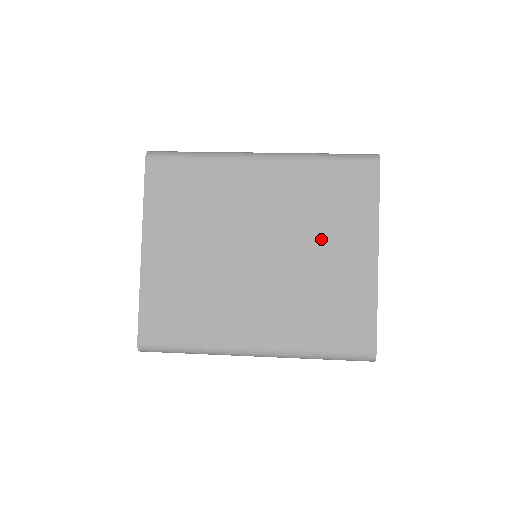
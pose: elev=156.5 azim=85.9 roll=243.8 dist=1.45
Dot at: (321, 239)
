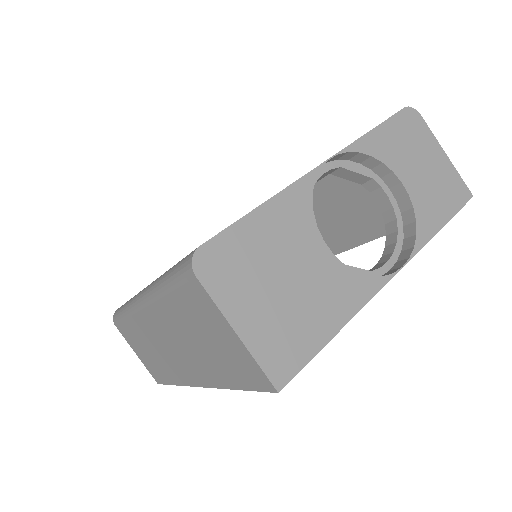
Dot at: occluded
